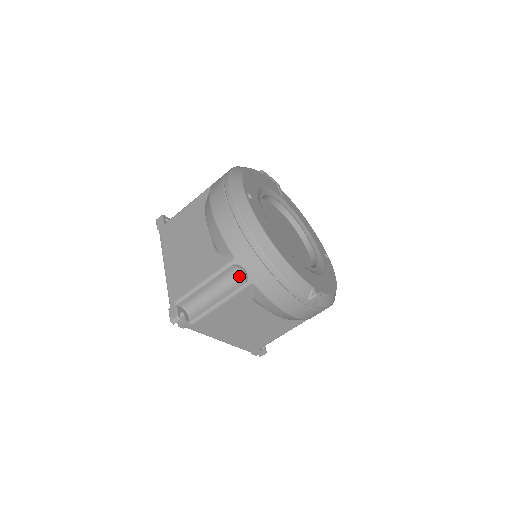
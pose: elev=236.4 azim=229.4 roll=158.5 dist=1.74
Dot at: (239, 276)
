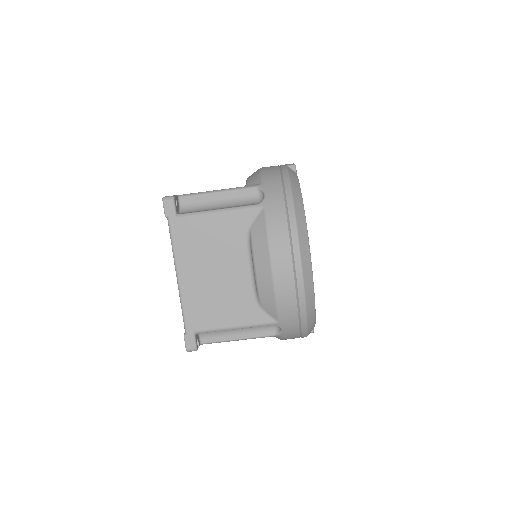
Dot at: (269, 327)
